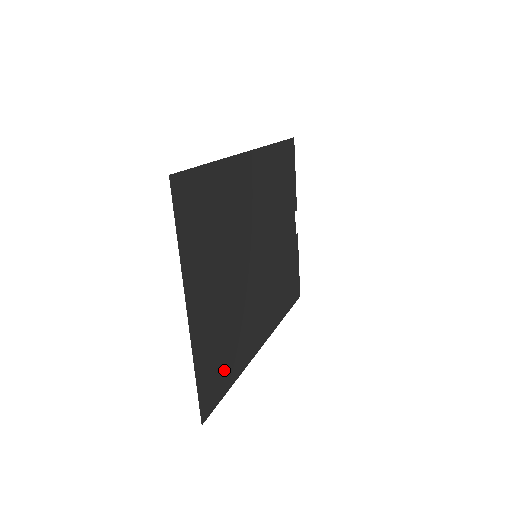
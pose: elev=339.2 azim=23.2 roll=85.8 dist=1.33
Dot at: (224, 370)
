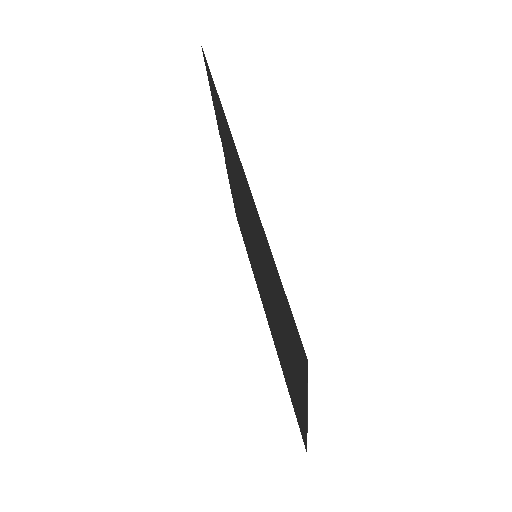
Dot at: (290, 391)
